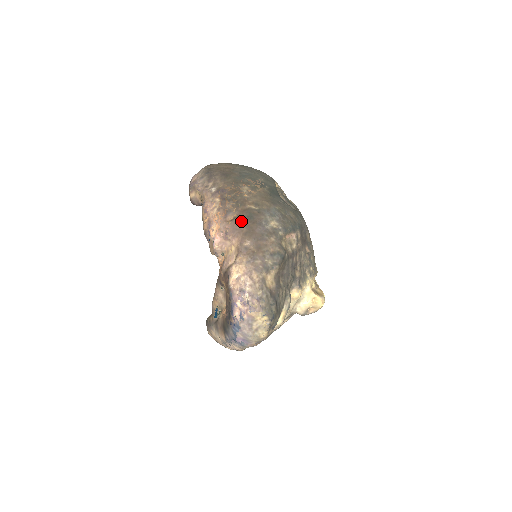
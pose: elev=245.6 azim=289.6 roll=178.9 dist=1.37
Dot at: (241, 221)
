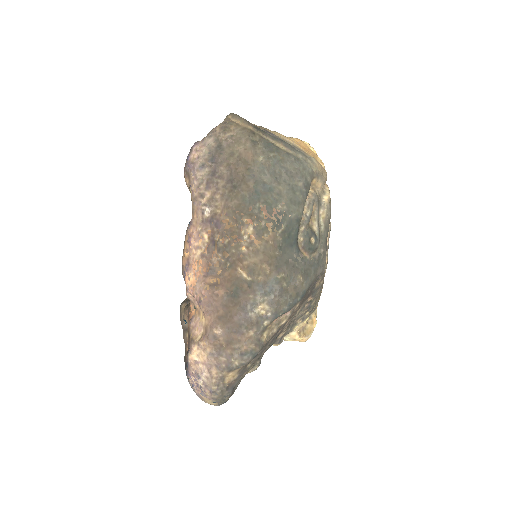
Dot at: (221, 296)
